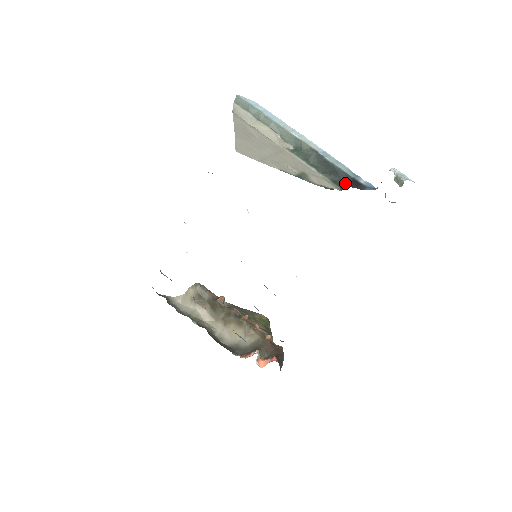
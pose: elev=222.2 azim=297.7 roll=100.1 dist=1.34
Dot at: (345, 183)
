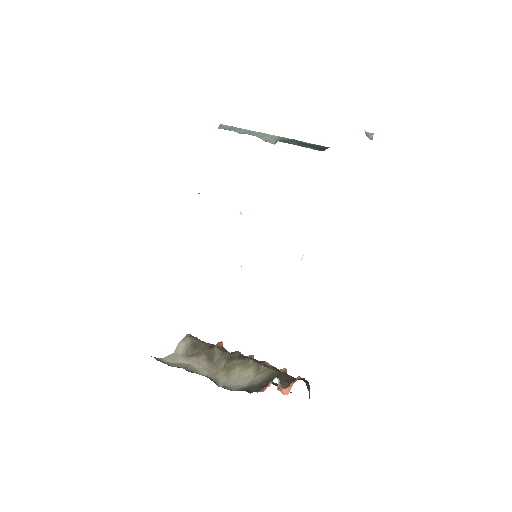
Dot at: occluded
